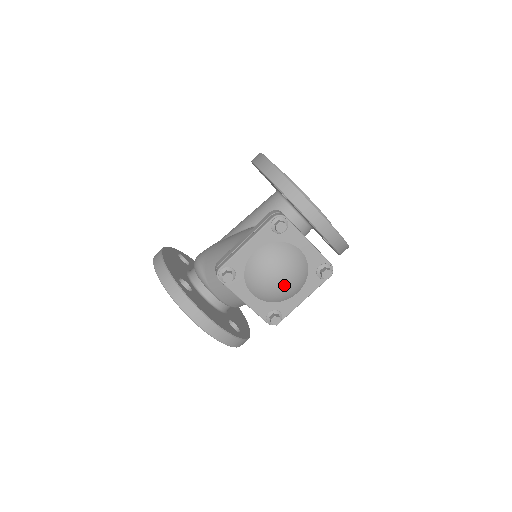
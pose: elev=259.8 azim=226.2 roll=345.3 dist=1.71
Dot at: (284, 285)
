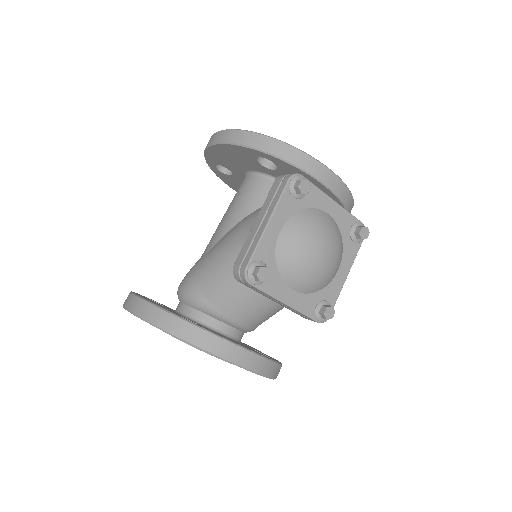
Dot at: (328, 261)
